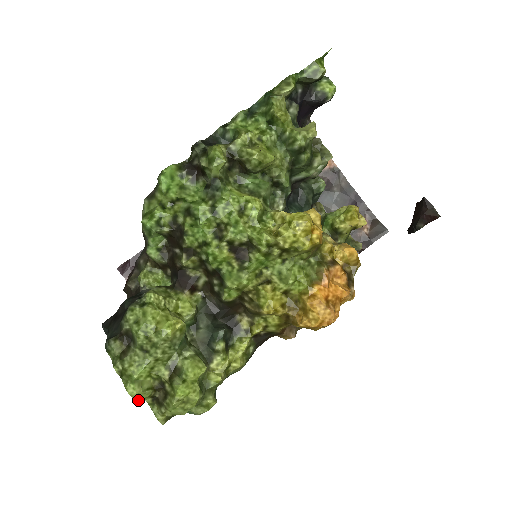
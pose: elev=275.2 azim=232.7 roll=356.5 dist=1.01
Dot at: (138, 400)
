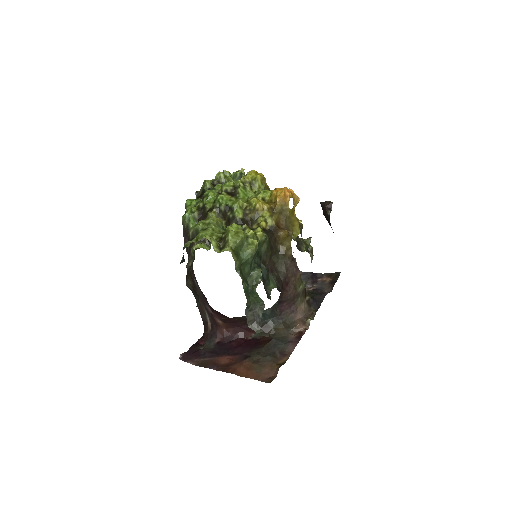
Dot at: (211, 242)
